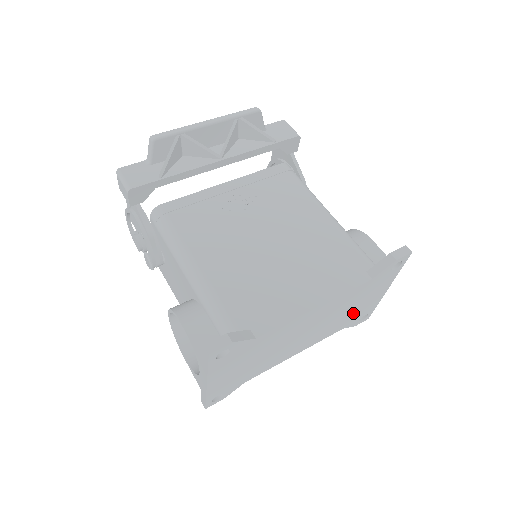
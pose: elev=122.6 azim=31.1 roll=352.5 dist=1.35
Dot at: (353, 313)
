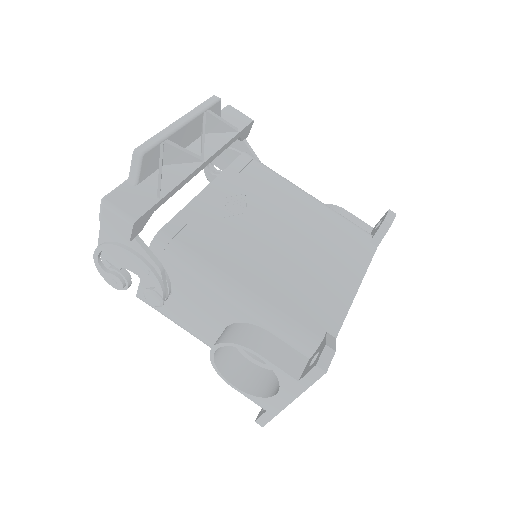
Dot at: occluded
